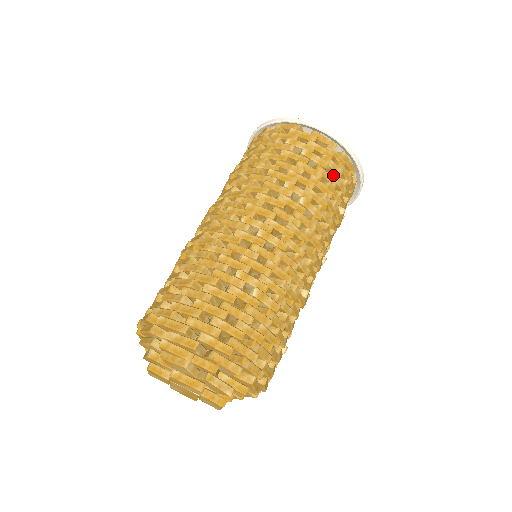
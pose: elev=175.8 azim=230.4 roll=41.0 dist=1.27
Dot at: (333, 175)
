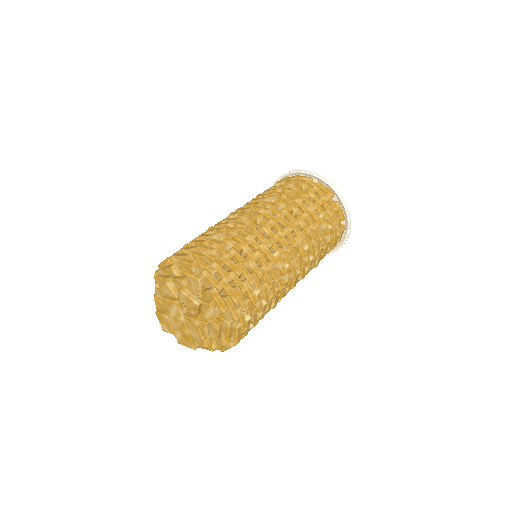
Dot at: (306, 191)
